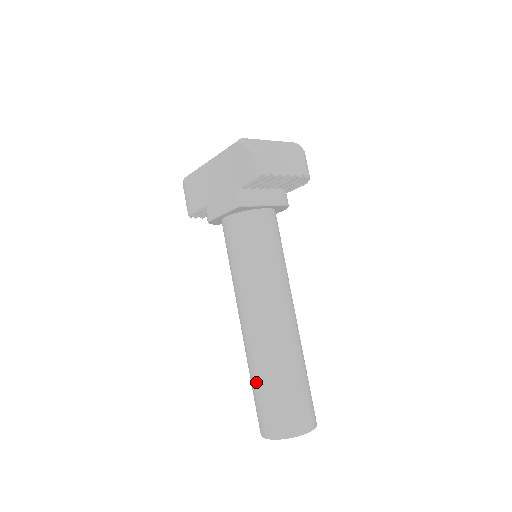
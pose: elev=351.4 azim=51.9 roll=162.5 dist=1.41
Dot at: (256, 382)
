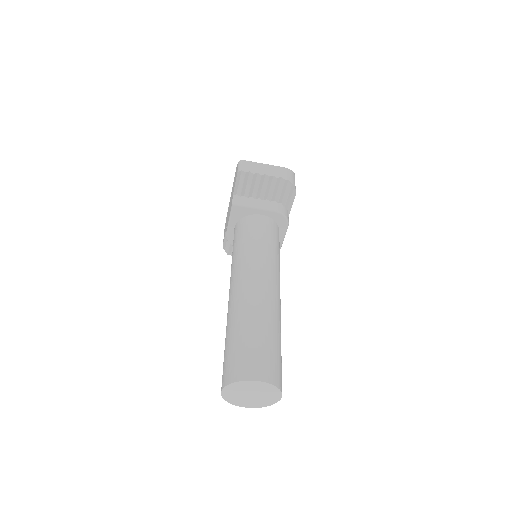
Dot at: (225, 341)
